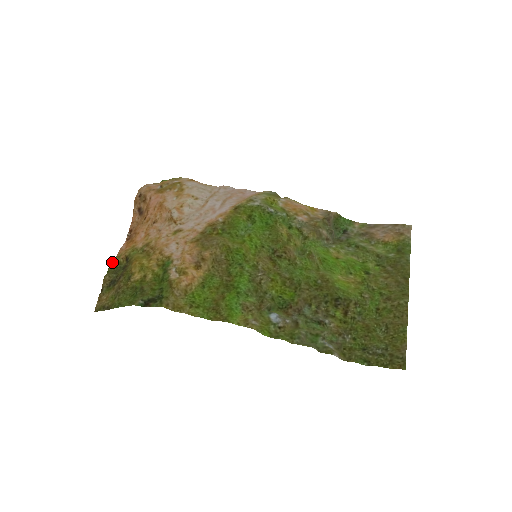
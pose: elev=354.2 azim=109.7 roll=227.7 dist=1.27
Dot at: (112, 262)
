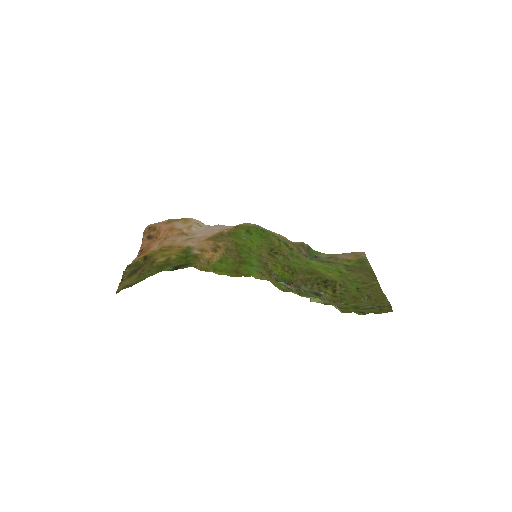
Dot at: (129, 264)
